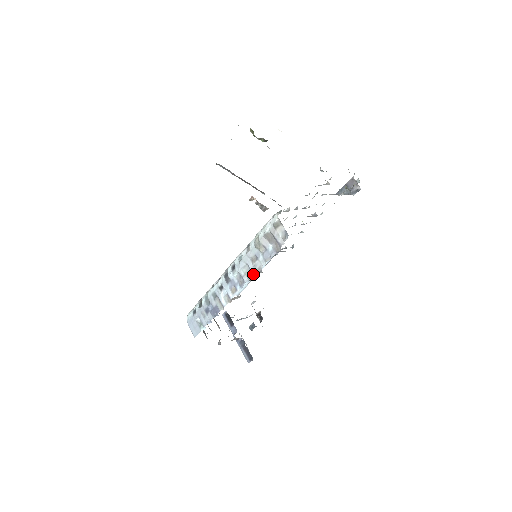
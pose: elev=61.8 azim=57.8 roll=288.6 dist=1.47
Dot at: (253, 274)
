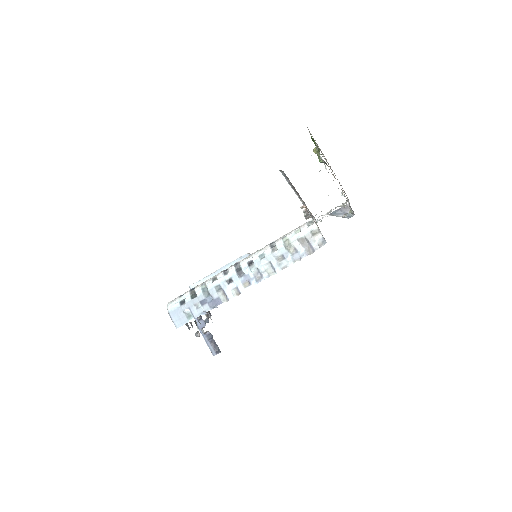
Dot at: (276, 271)
